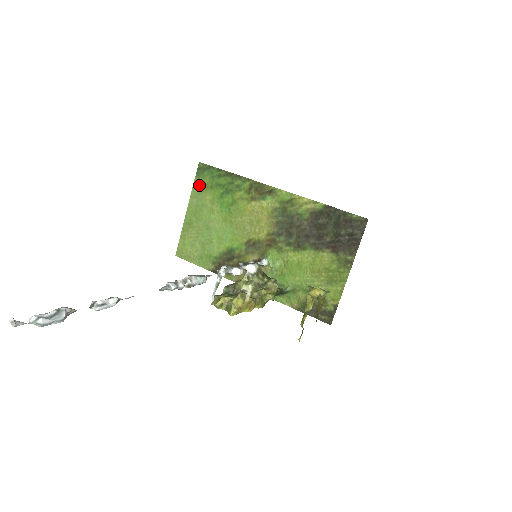
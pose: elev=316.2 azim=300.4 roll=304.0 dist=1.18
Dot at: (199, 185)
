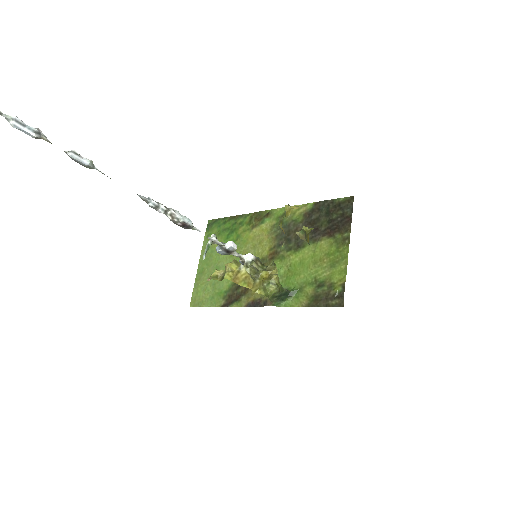
Dot at: occluded
